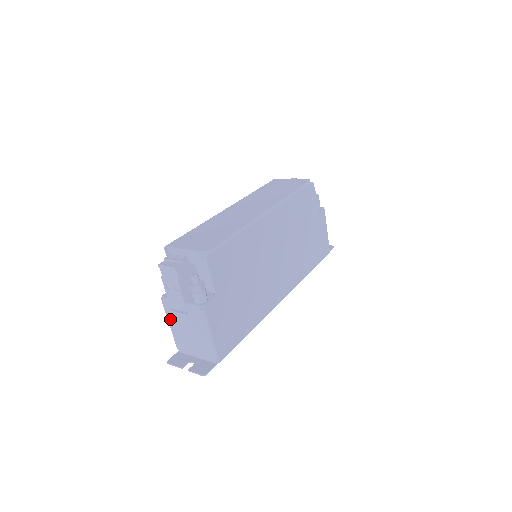
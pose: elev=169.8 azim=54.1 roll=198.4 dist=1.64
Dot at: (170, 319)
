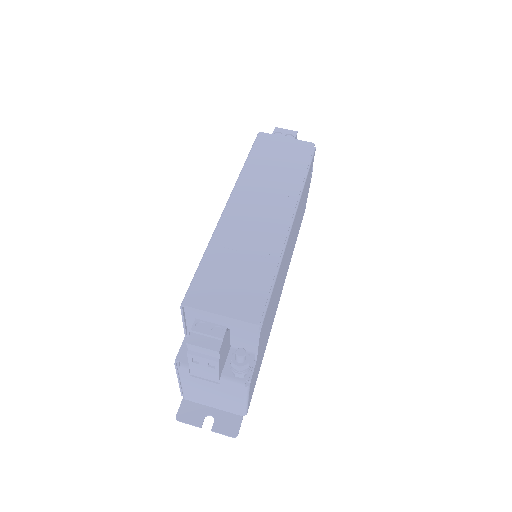
Dot at: (184, 380)
